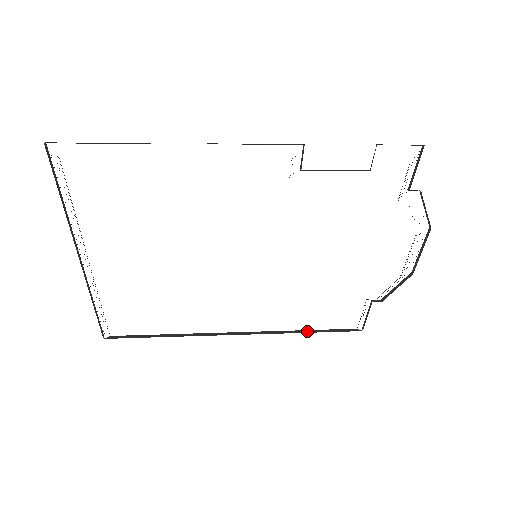
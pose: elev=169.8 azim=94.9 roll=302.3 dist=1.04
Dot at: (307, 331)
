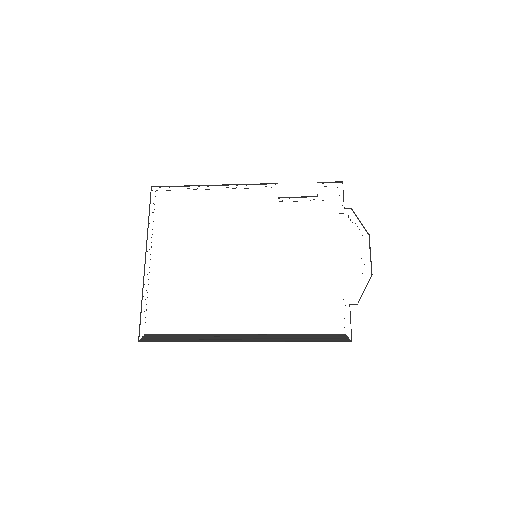
Dot at: (302, 337)
